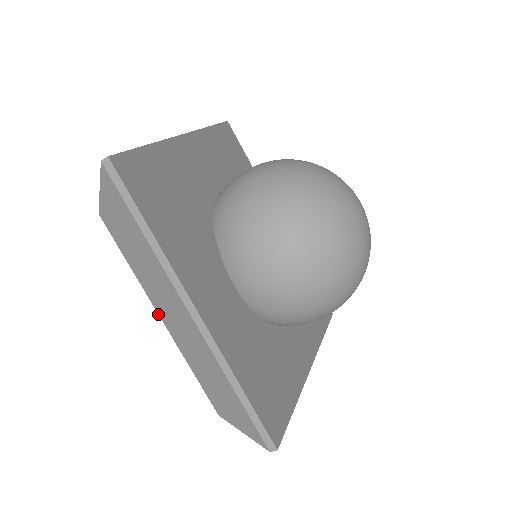
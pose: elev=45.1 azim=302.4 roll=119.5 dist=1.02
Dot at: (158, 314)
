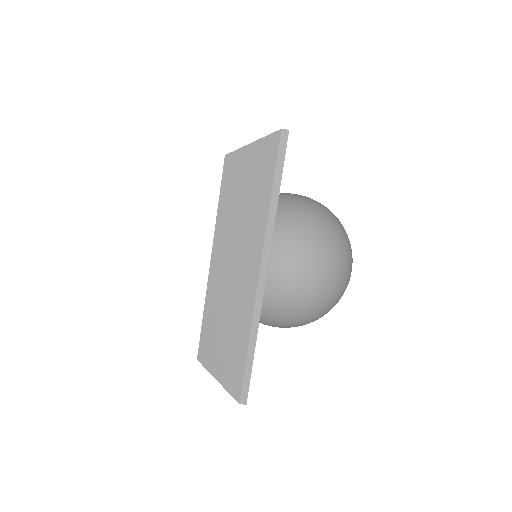
Dot at: (211, 255)
